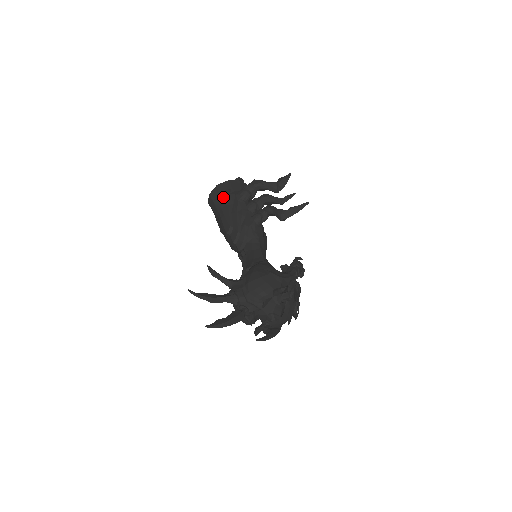
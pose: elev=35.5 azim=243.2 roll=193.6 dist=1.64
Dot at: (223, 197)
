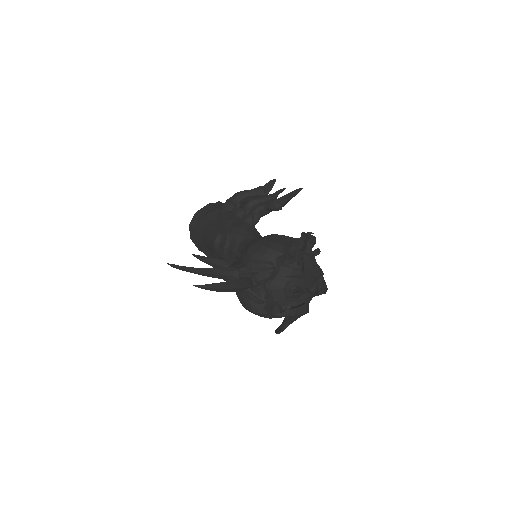
Dot at: (204, 217)
